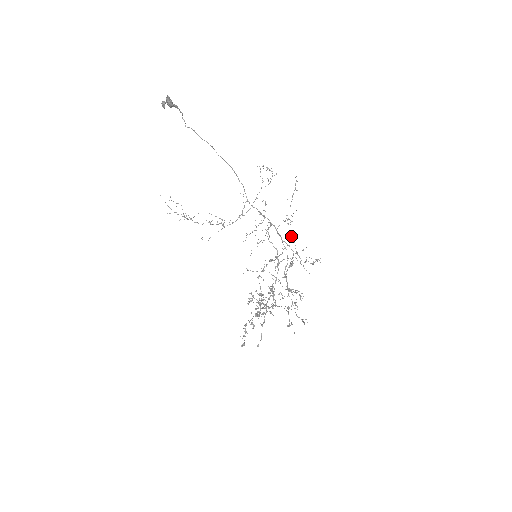
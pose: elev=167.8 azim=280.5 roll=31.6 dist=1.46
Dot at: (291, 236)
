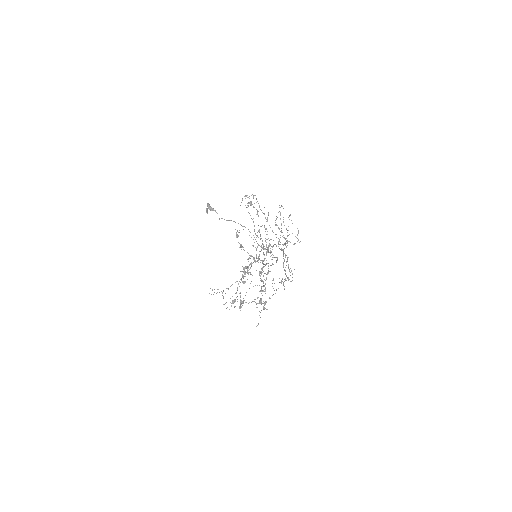
Dot at: occluded
